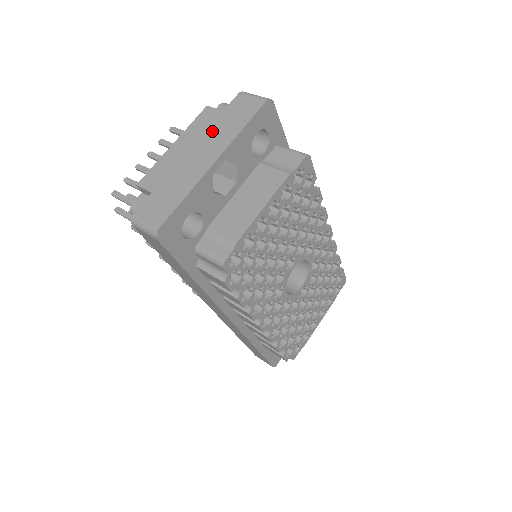
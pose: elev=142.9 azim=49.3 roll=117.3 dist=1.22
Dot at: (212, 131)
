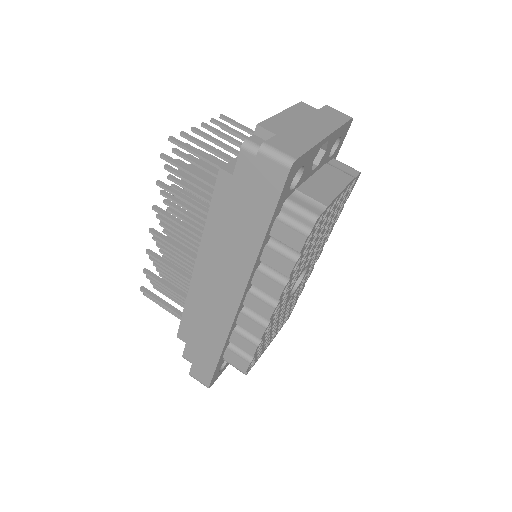
Dot at: (315, 117)
